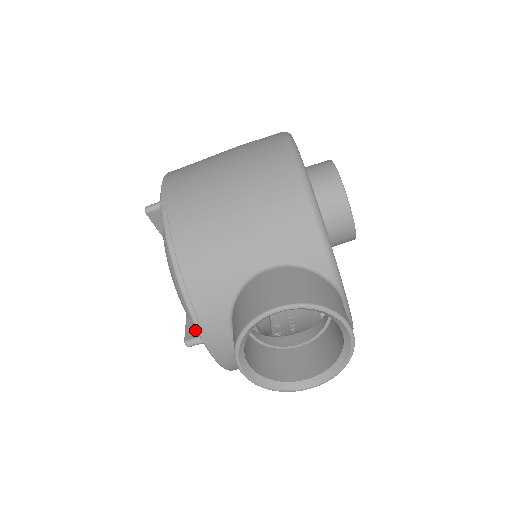
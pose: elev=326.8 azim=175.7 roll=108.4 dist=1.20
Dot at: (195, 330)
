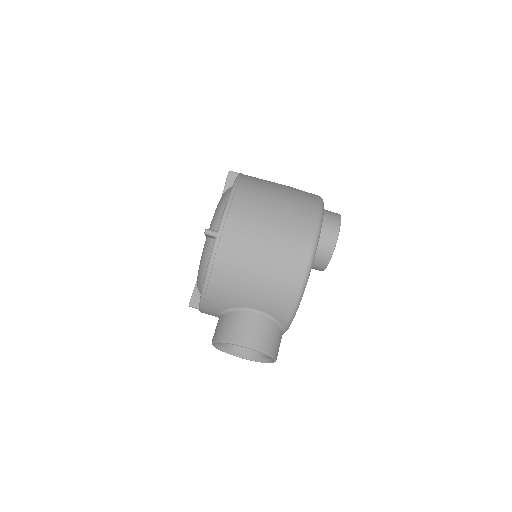
Dot at: (198, 299)
